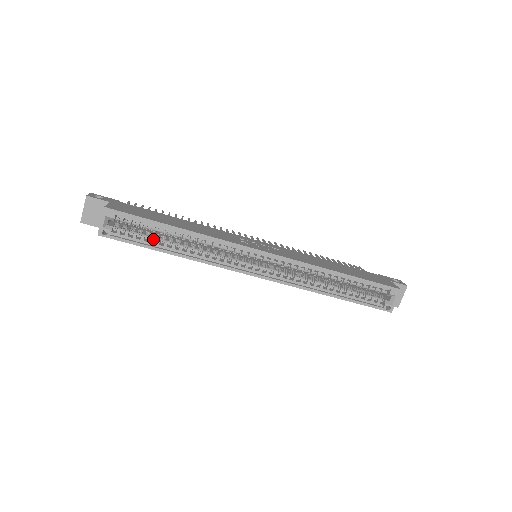
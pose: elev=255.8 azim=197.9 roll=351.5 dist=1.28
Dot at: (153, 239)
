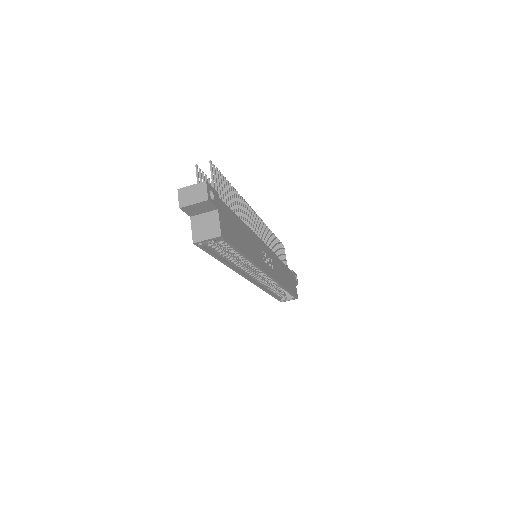
Dot at: (222, 251)
